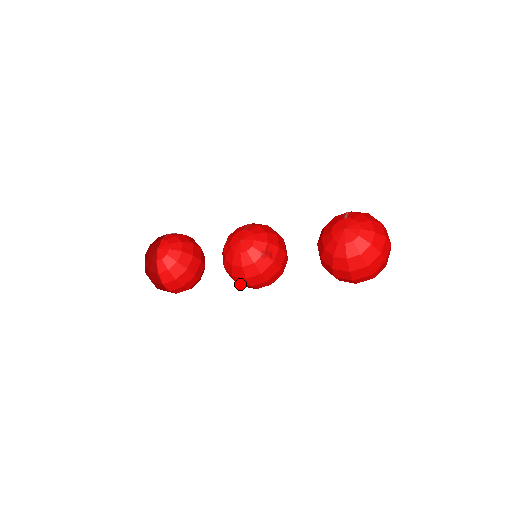
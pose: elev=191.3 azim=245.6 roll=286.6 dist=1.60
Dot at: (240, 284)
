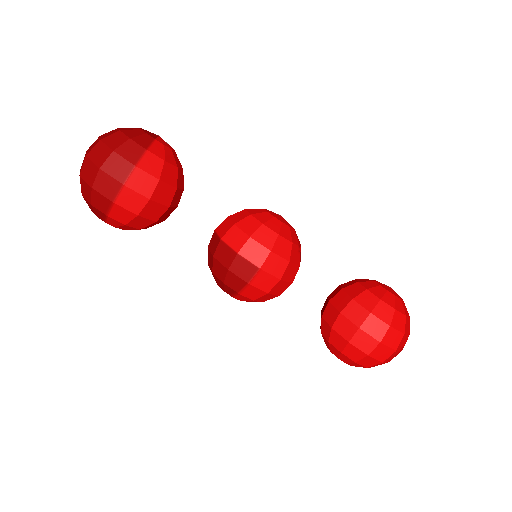
Dot at: (241, 258)
